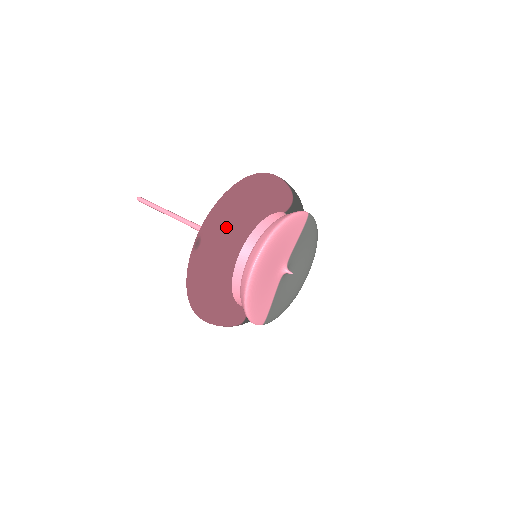
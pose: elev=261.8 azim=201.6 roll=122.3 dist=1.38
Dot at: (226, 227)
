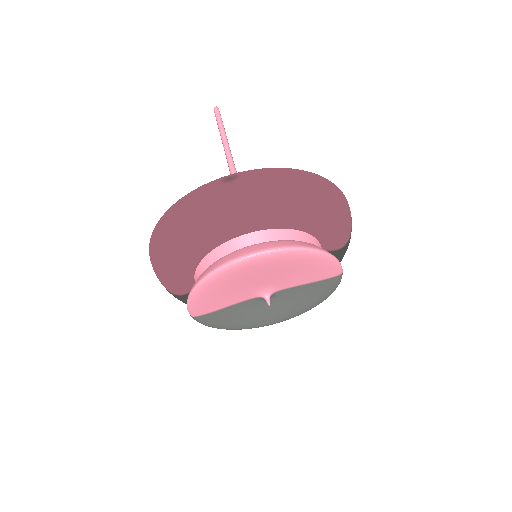
Dot at: (270, 195)
